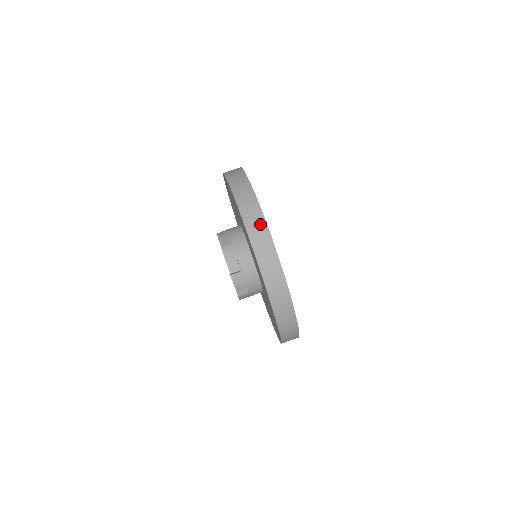
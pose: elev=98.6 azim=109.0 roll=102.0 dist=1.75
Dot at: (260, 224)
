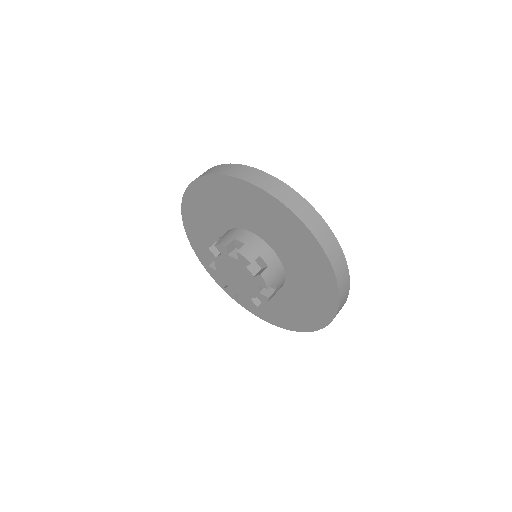
Dot at: (293, 196)
